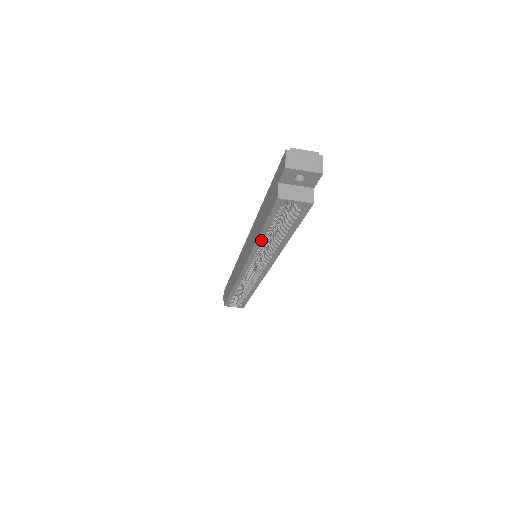
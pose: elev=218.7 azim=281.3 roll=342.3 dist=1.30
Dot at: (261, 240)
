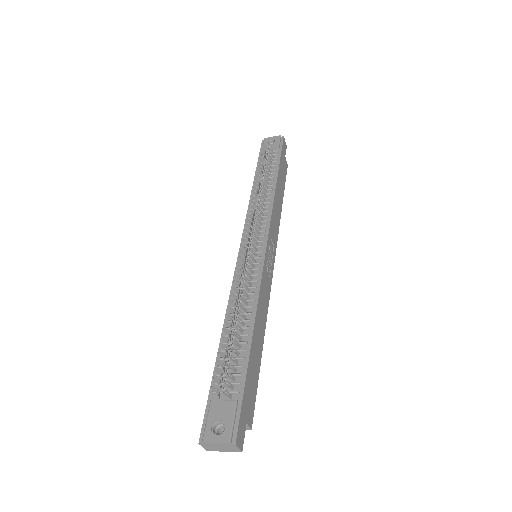
Dot at: occluded
